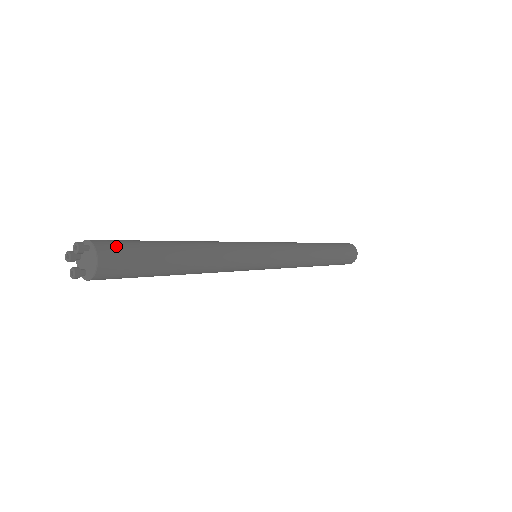
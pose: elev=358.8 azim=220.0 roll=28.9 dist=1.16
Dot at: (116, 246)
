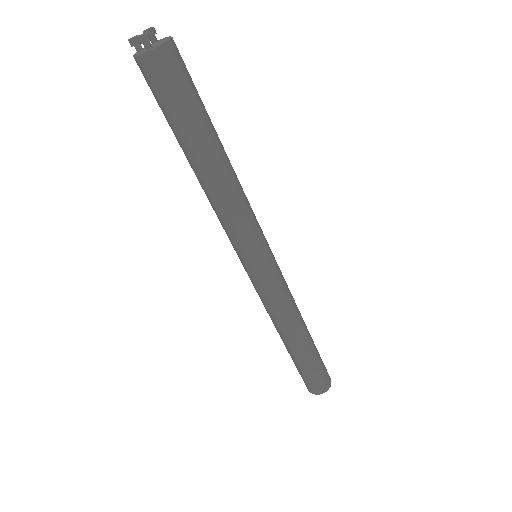
Dot at: occluded
